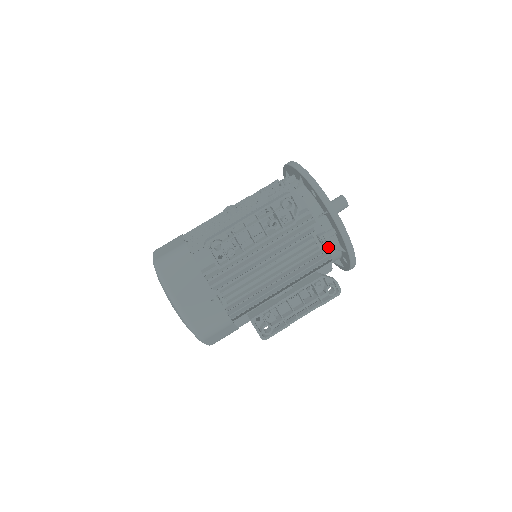
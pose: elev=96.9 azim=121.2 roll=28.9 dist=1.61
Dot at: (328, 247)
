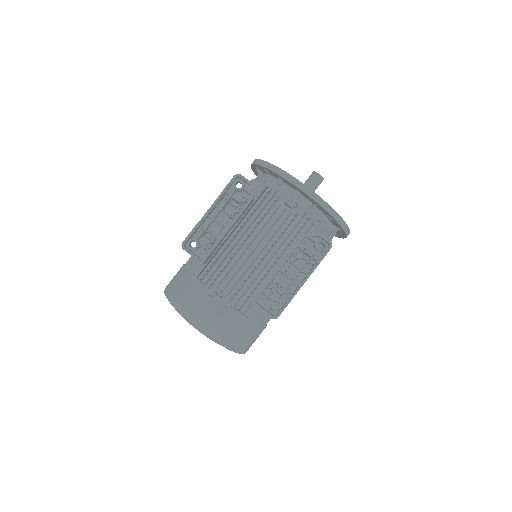
Dot at: (302, 210)
